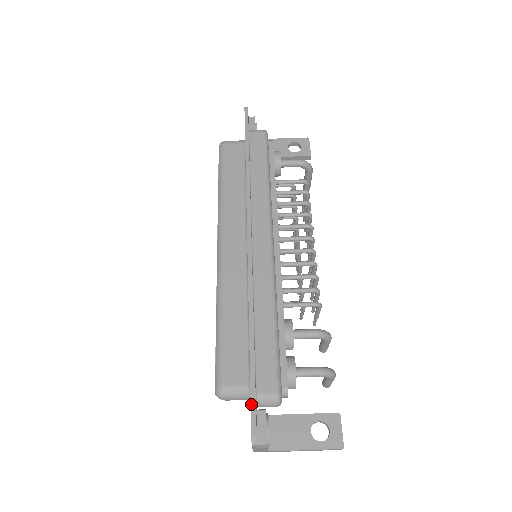
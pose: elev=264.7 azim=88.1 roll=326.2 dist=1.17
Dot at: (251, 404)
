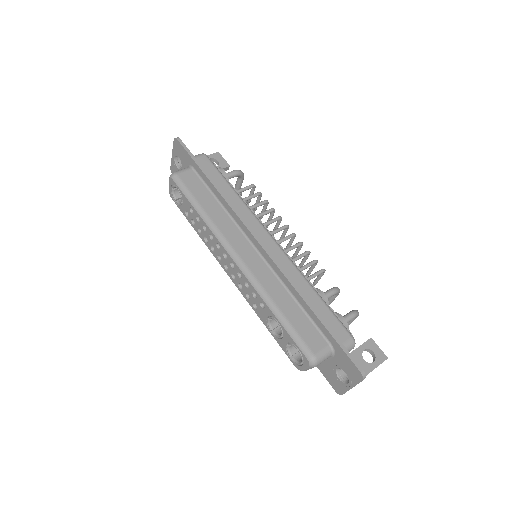
Dot at: (346, 353)
